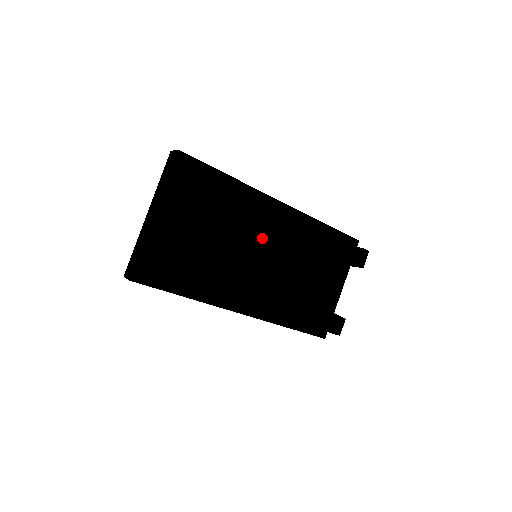
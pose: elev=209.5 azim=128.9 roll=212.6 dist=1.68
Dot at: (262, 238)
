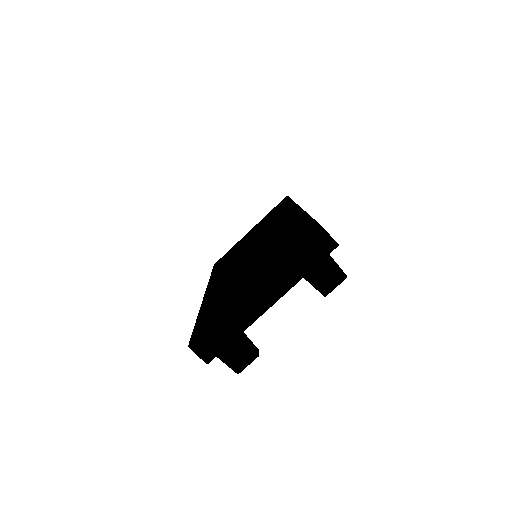
Dot at: occluded
